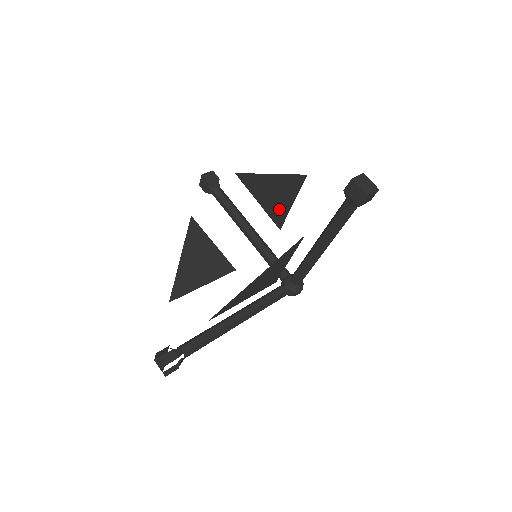
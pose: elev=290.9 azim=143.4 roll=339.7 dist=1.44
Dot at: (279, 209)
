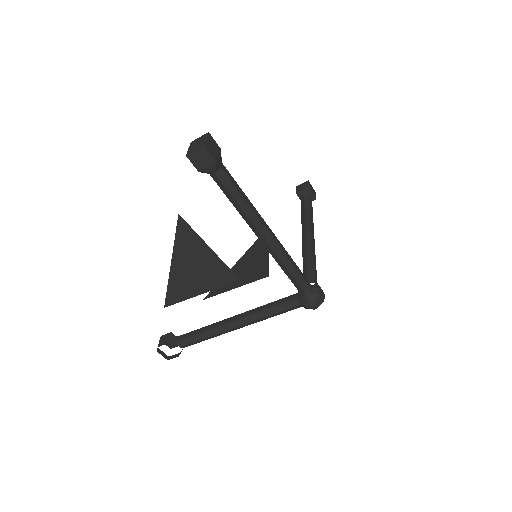
Dot at: occluded
